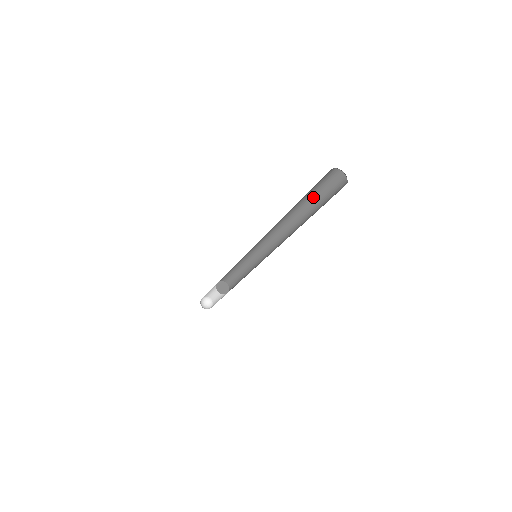
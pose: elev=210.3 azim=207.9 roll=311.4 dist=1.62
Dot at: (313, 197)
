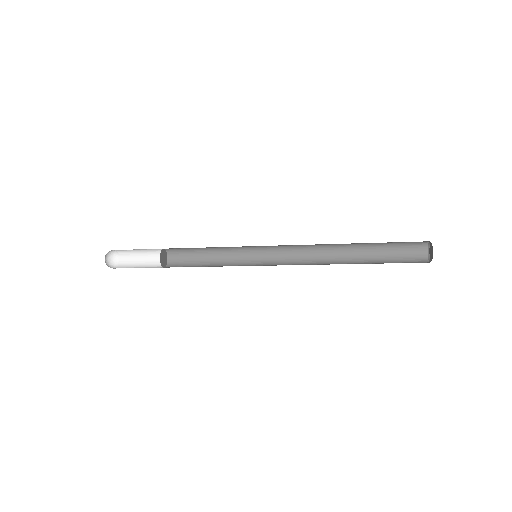
Dot at: (378, 243)
